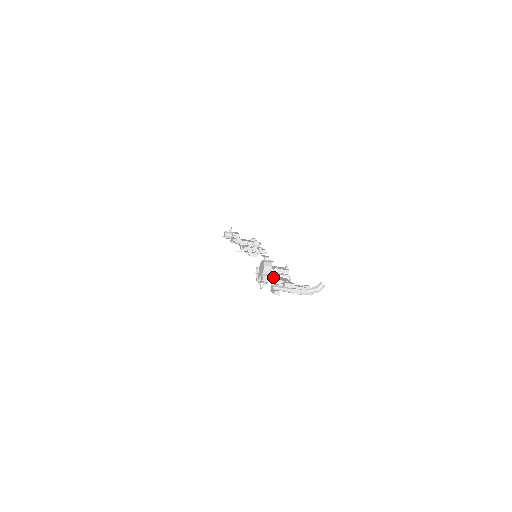
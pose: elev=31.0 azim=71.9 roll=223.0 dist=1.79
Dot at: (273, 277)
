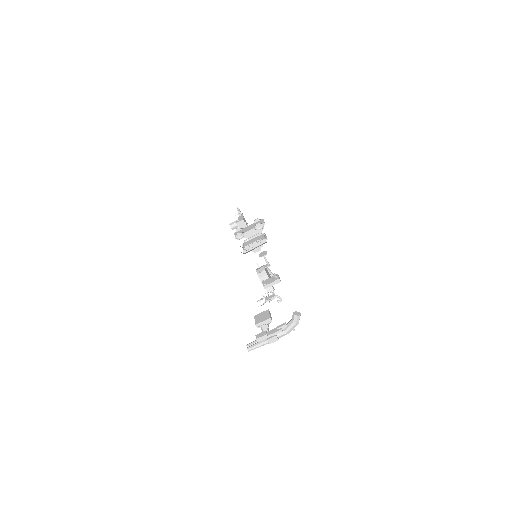
Dot at: occluded
